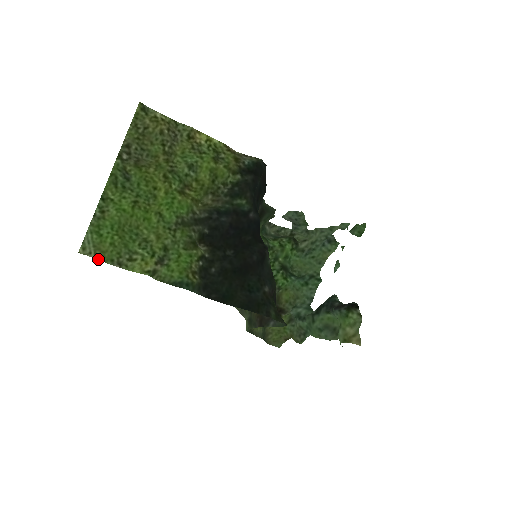
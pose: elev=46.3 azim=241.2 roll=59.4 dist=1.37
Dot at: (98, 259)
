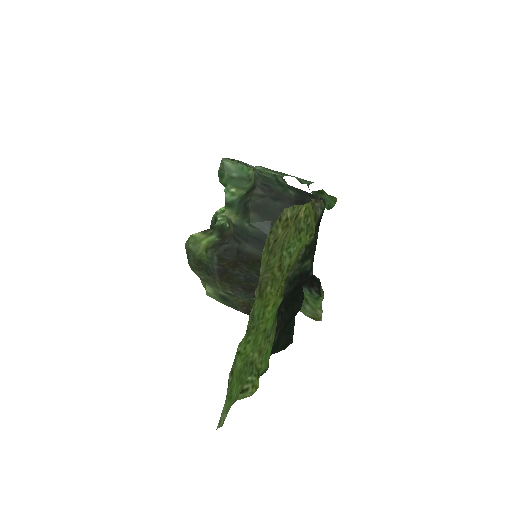
Dot at: occluded
